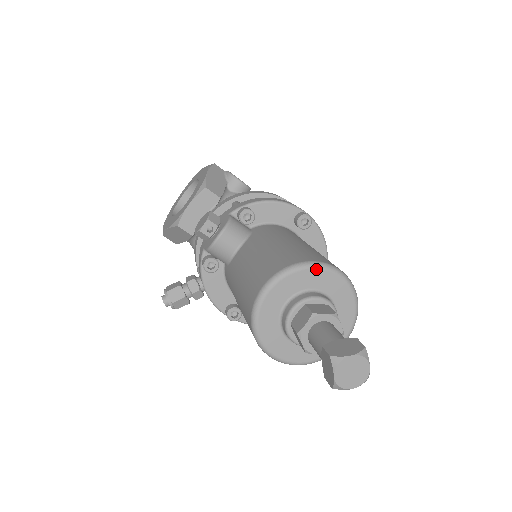
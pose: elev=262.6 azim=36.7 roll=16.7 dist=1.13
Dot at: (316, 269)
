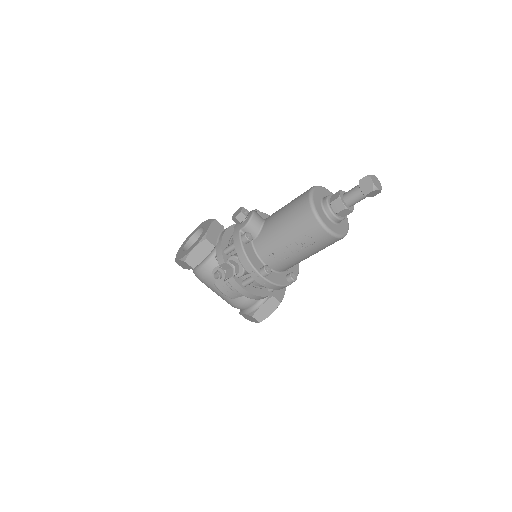
Dot at: (325, 189)
